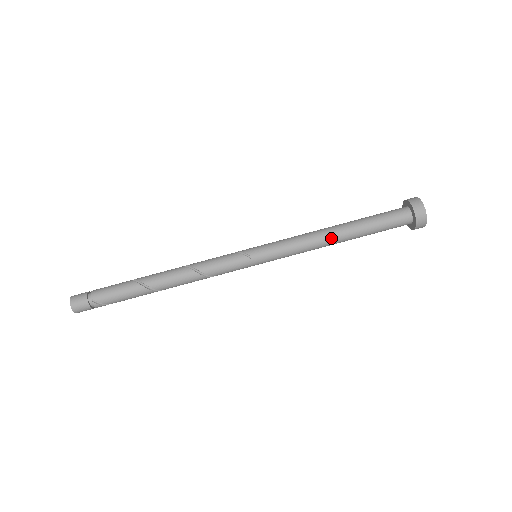
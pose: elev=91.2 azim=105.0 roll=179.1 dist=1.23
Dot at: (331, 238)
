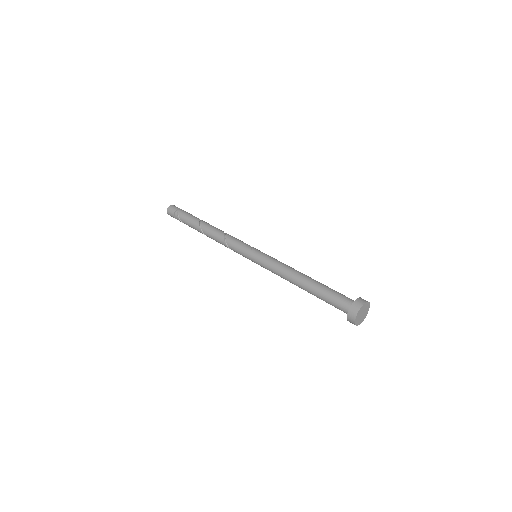
Dot at: (297, 276)
